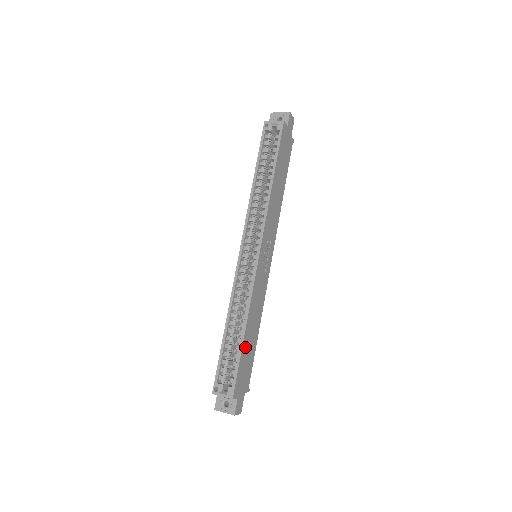
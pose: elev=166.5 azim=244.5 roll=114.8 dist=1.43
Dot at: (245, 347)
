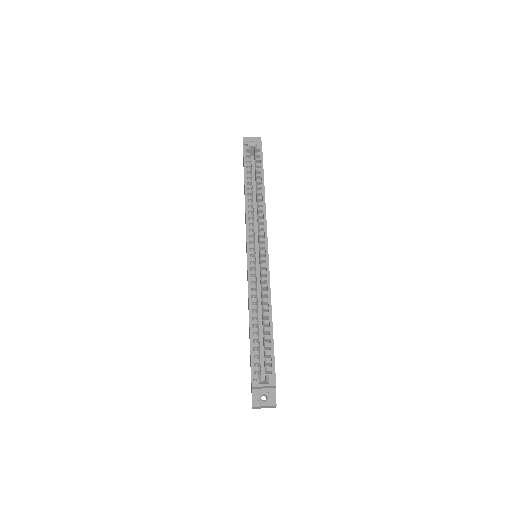
Dot at: occluded
